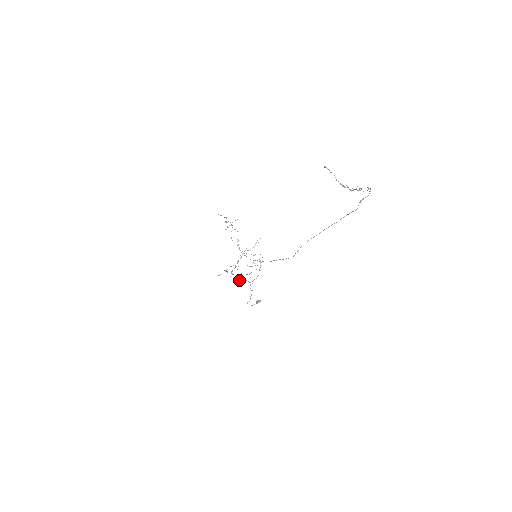
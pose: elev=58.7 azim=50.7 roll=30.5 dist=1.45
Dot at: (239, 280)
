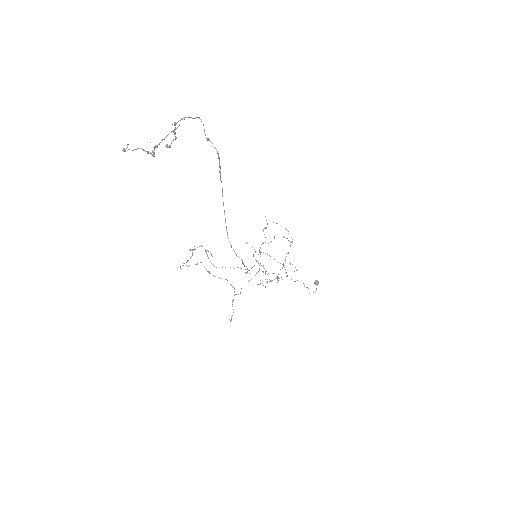
Dot at: occluded
